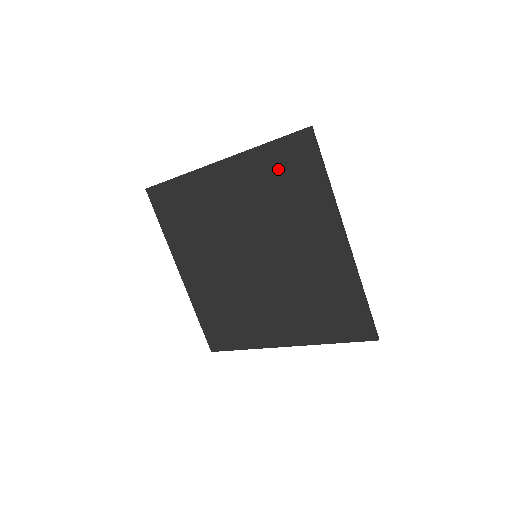
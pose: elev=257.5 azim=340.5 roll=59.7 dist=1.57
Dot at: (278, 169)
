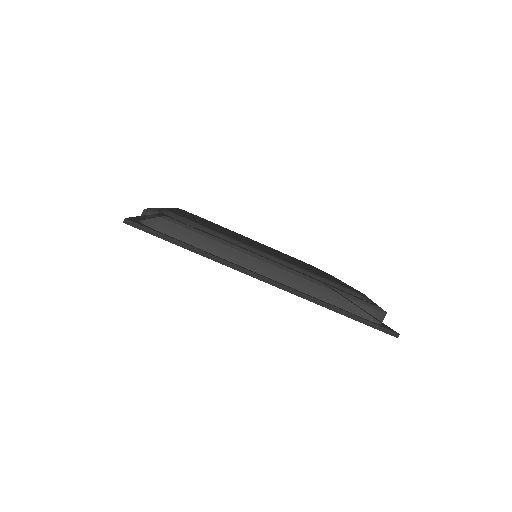
Dot at: occluded
